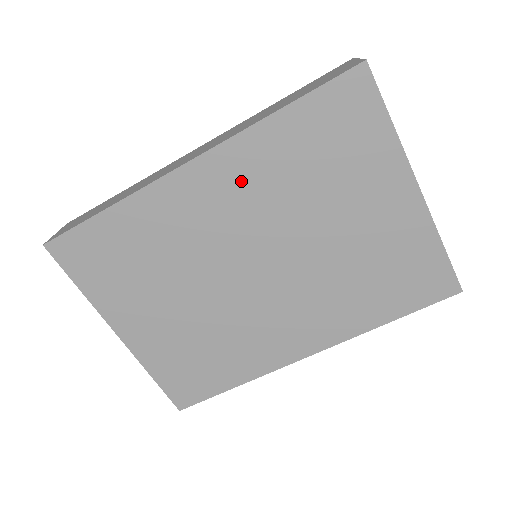
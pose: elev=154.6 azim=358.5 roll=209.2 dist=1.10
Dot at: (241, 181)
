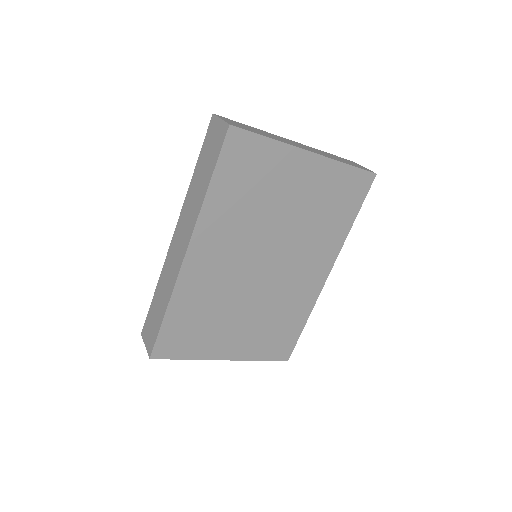
Dot at: (220, 236)
